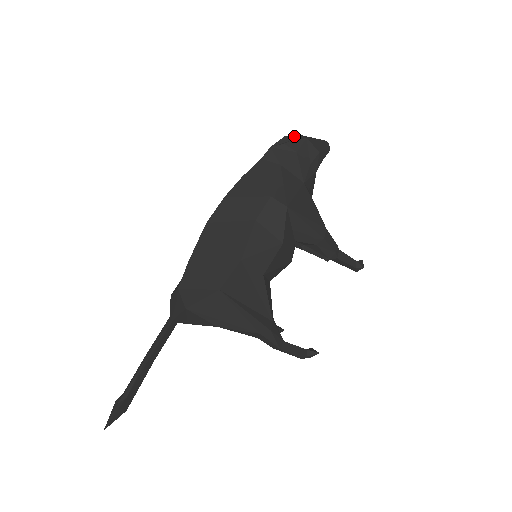
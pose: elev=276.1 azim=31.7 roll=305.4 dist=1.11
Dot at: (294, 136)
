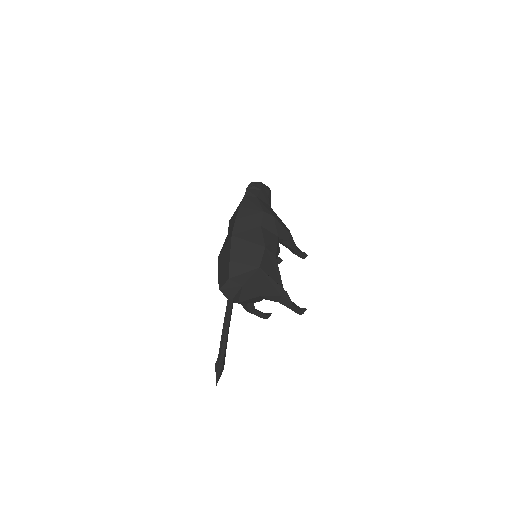
Dot at: (254, 182)
